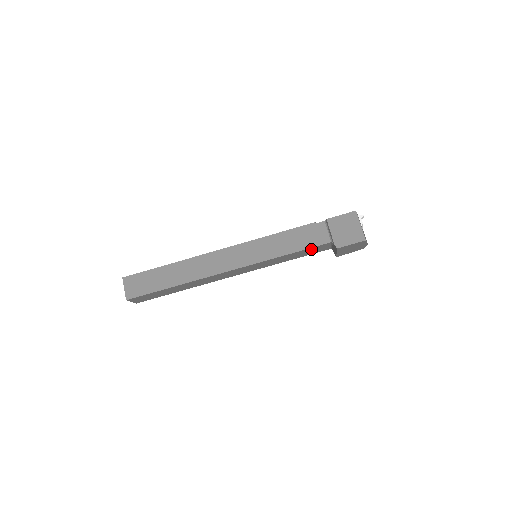
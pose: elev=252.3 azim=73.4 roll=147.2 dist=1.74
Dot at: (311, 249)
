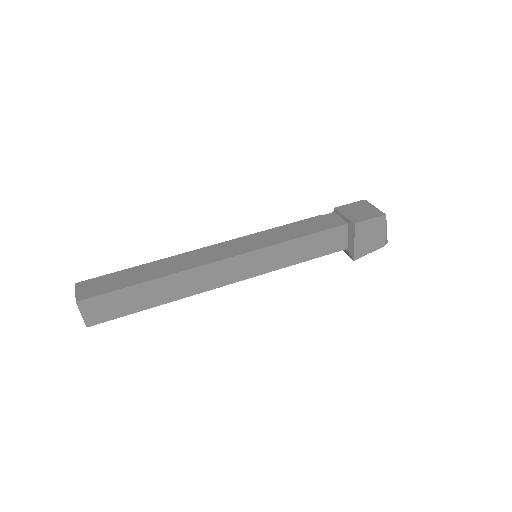
Dot at: (323, 236)
